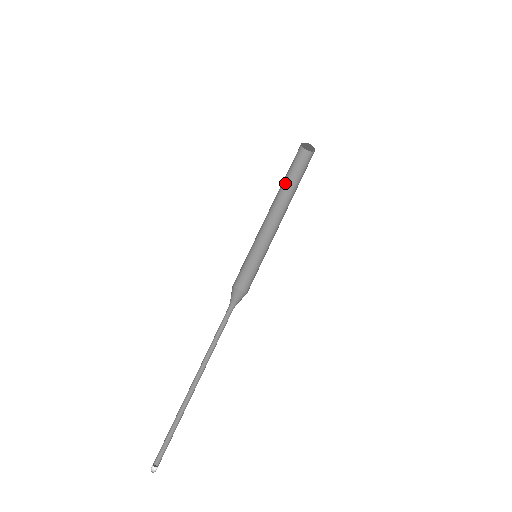
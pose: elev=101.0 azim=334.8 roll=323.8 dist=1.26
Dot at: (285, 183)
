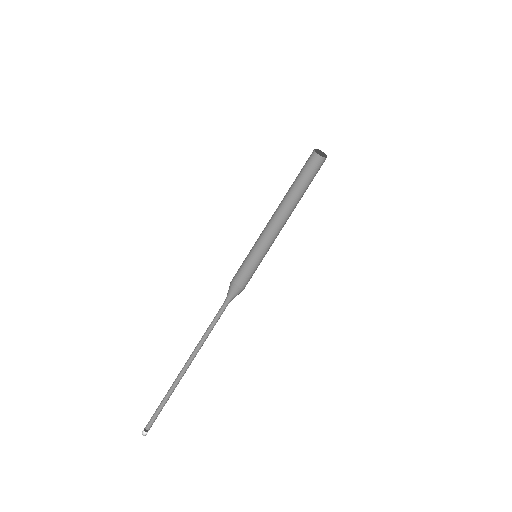
Dot at: (292, 184)
